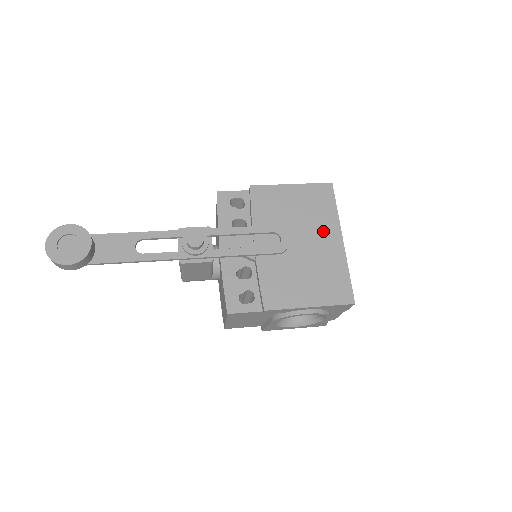
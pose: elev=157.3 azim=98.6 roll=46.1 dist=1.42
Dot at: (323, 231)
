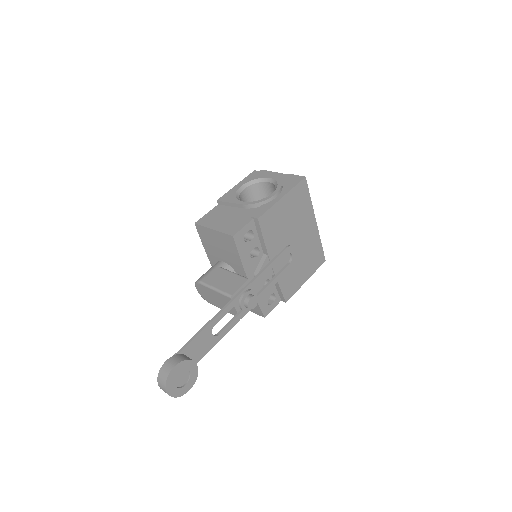
Dot at: (306, 223)
